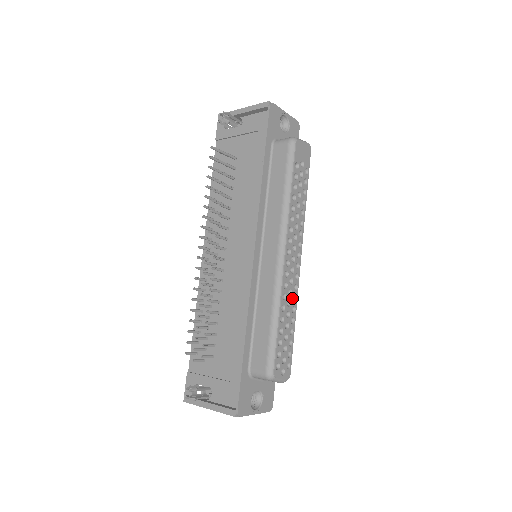
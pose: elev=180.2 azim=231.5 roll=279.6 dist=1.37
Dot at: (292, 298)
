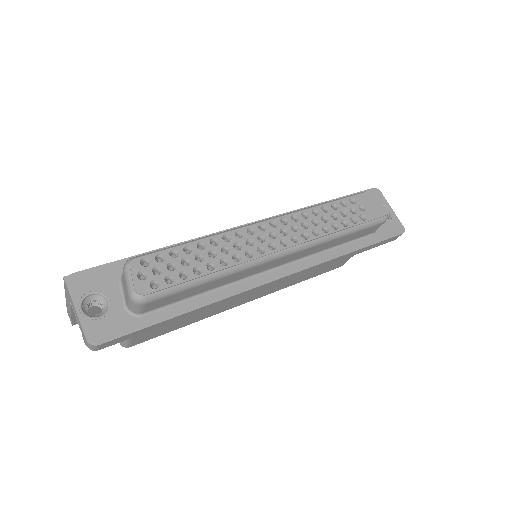
Dot at: (234, 253)
